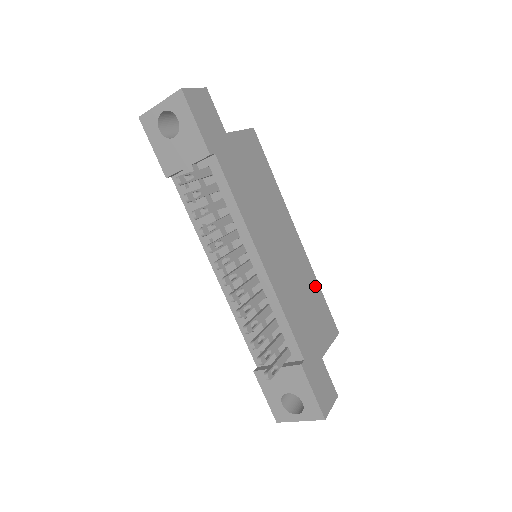
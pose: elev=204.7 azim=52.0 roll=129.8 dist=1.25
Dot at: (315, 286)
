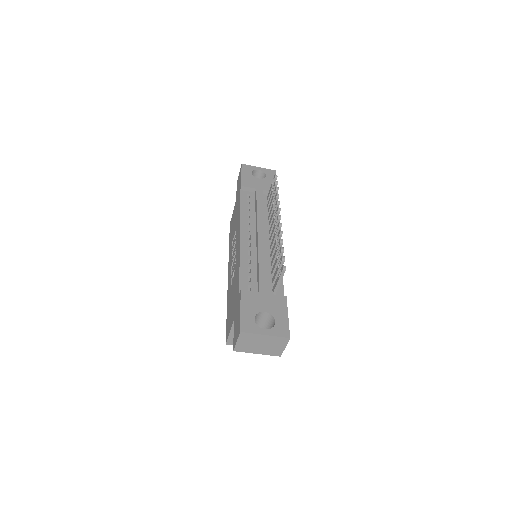
Dot at: occluded
